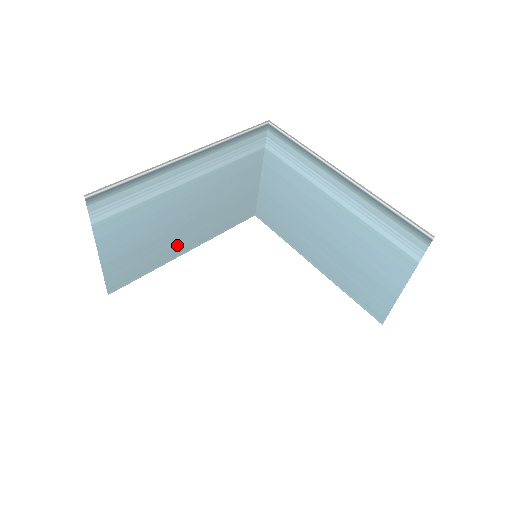
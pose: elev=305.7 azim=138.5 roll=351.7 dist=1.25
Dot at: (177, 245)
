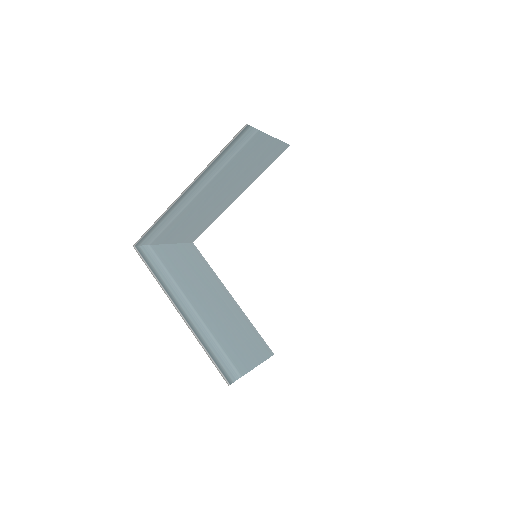
Dot at: (225, 203)
